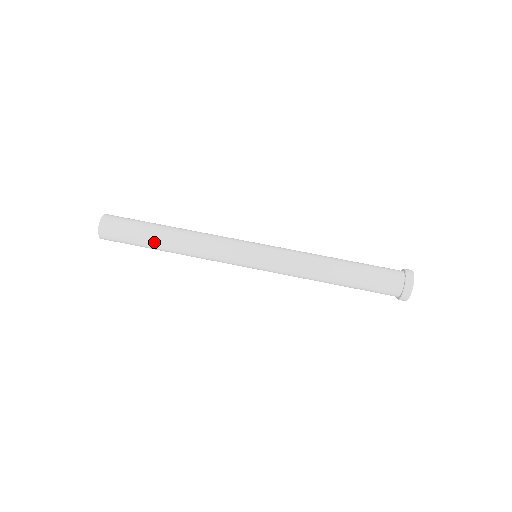
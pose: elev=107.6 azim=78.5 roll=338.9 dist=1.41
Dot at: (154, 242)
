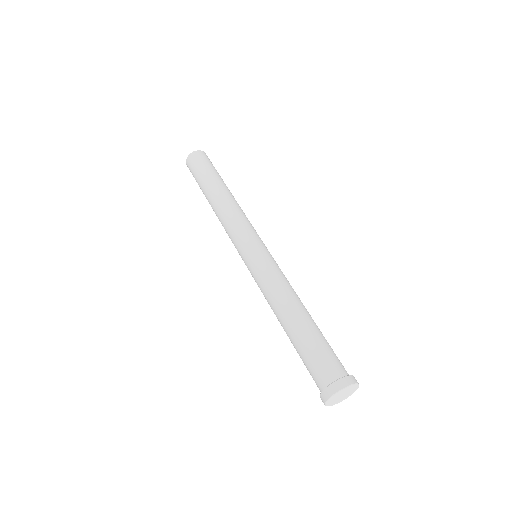
Dot at: (213, 183)
